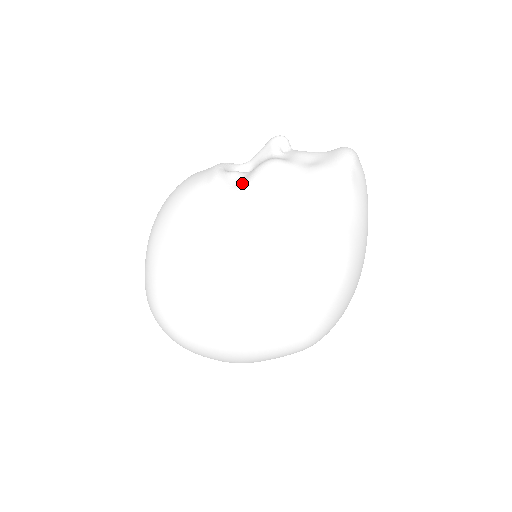
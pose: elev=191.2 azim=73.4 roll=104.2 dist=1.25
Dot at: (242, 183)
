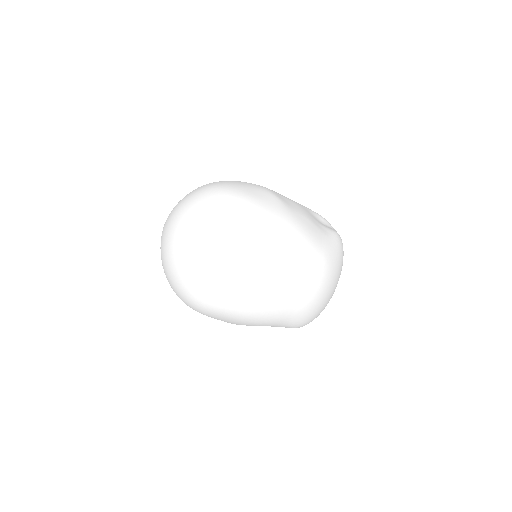
Dot at: occluded
